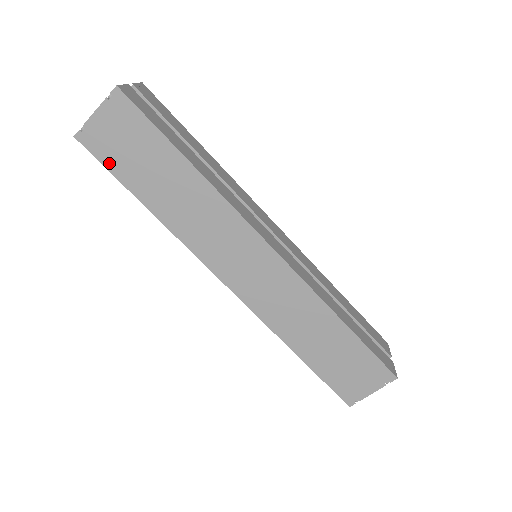
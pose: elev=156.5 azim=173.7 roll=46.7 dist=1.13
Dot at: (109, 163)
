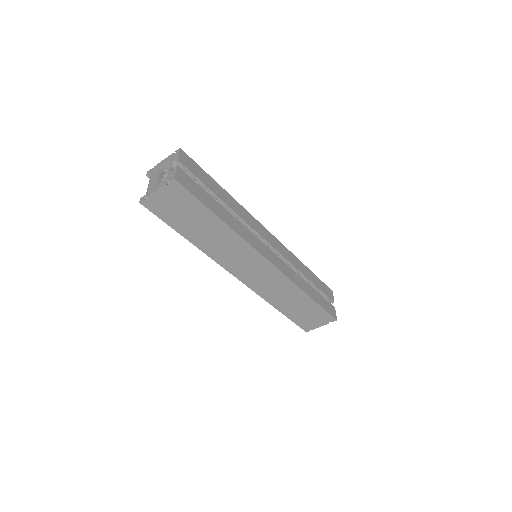
Dot at: (164, 218)
